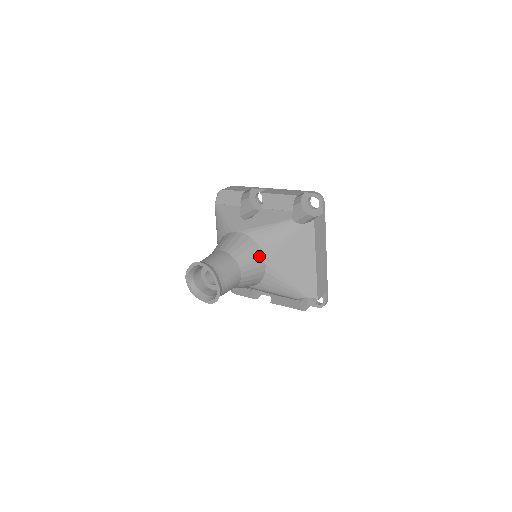
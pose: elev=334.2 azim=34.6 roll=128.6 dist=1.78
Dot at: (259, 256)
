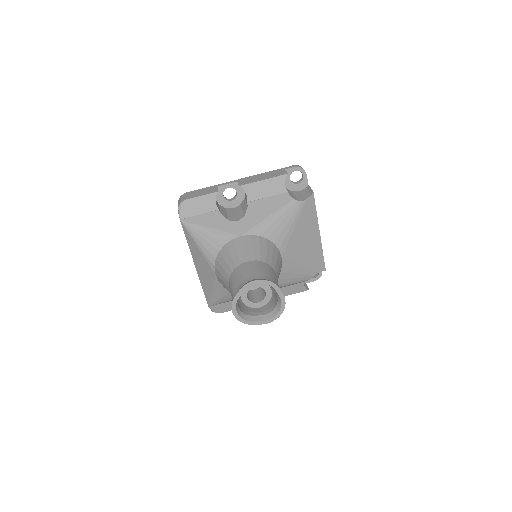
Dot at: (276, 251)
